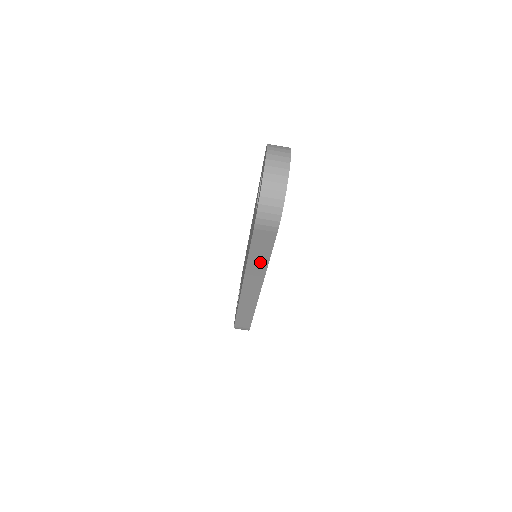
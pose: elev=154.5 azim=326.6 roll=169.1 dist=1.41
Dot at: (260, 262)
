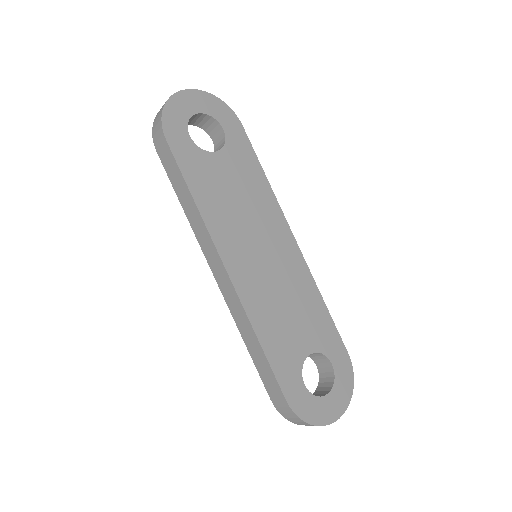
Dot at: (191, 206)
